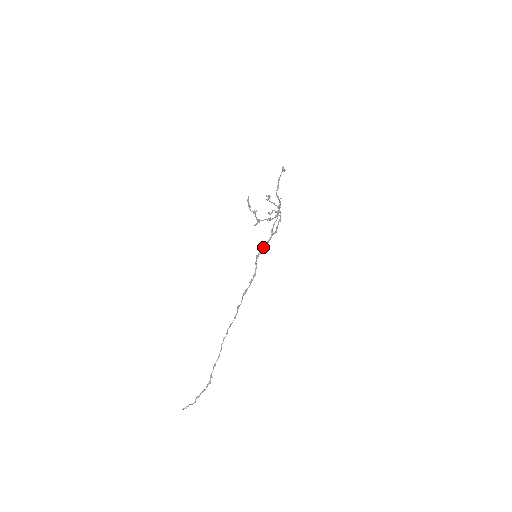
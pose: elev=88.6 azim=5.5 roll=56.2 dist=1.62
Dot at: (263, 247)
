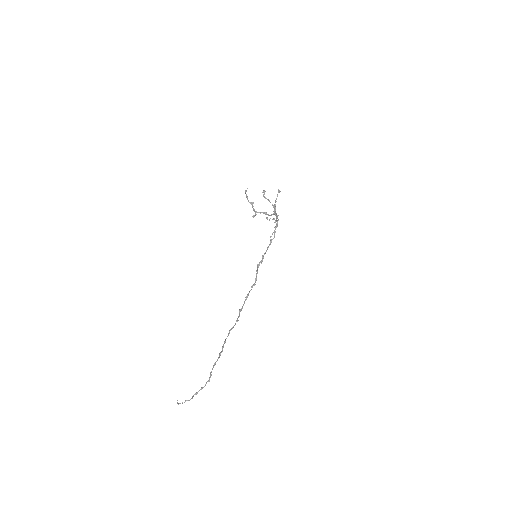
Dot at: (263, 255)
